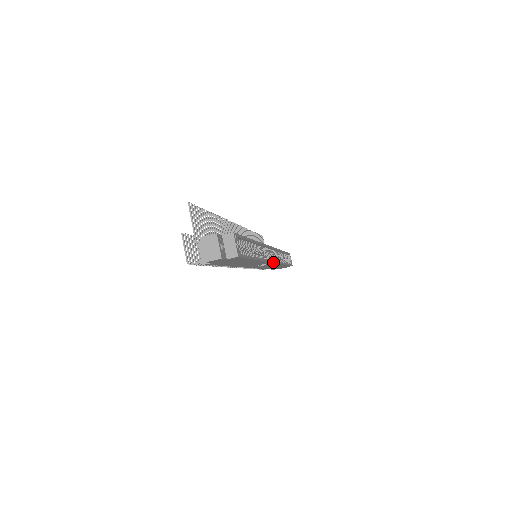
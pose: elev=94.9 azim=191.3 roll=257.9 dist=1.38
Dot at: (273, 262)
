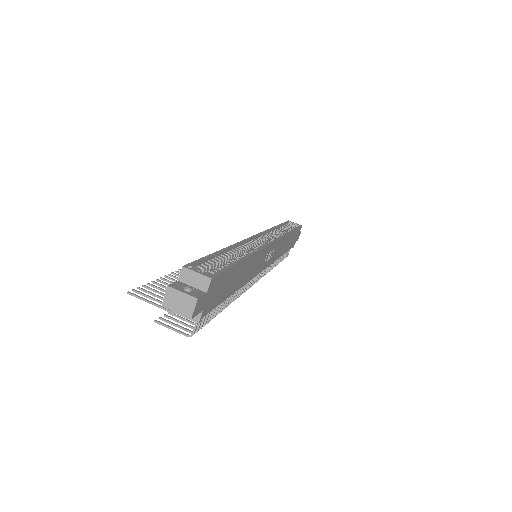
Dot at: (272, 243)
